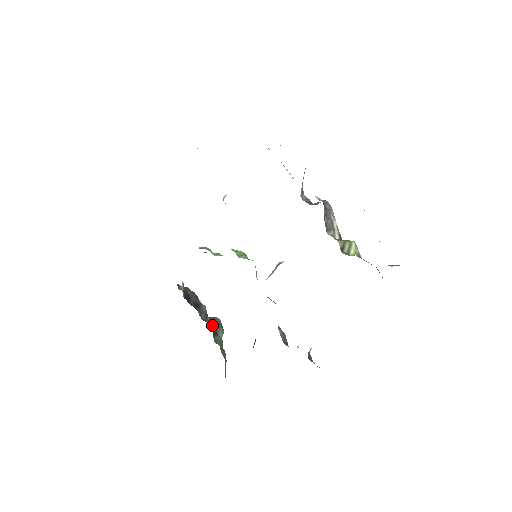
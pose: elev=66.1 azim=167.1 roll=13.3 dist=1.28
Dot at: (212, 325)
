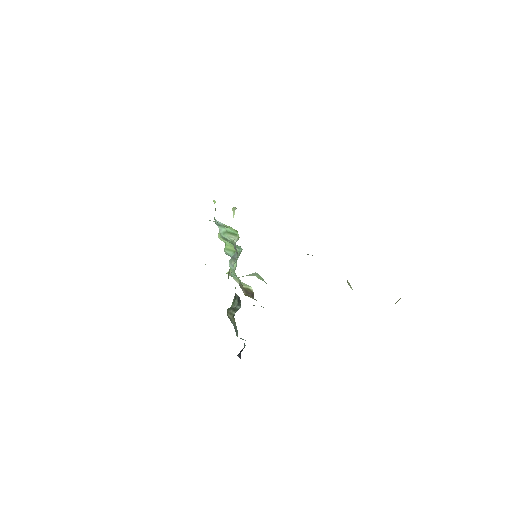
Dot at: occluded
